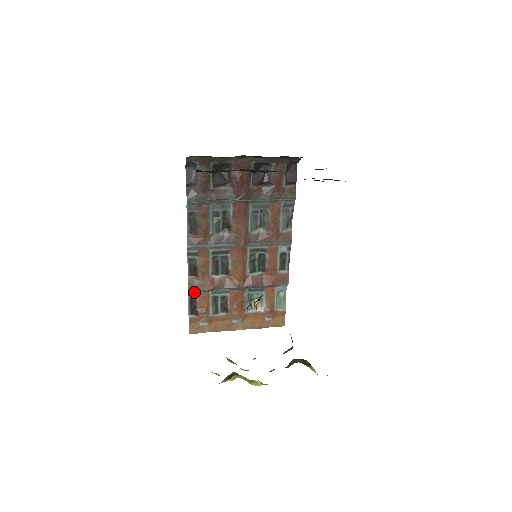
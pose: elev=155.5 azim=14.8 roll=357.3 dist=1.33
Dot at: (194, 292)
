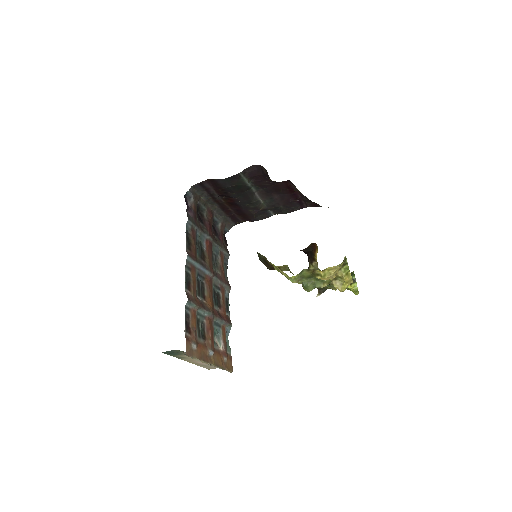
Dot at: (188, 307)
